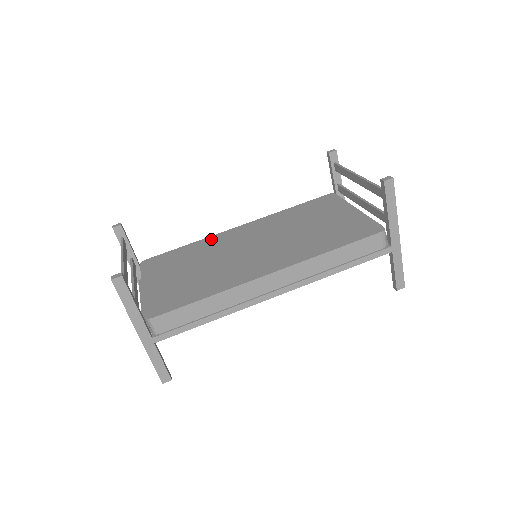
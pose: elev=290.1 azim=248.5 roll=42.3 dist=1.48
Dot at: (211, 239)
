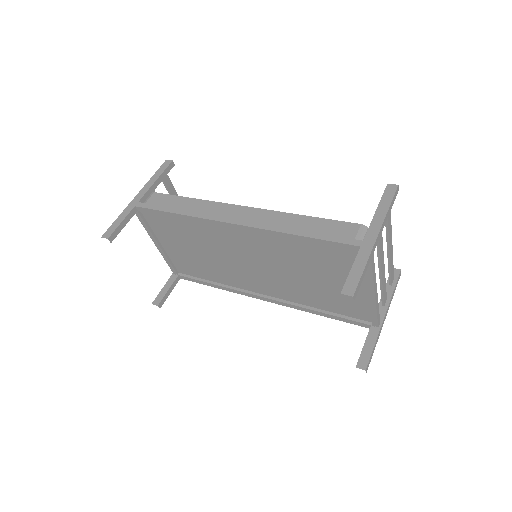
Dot at: occluded
